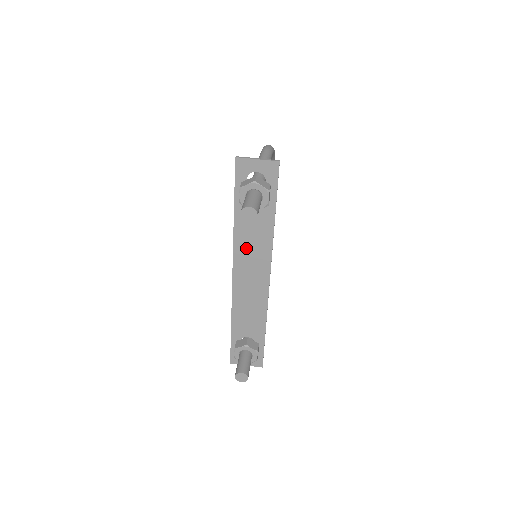
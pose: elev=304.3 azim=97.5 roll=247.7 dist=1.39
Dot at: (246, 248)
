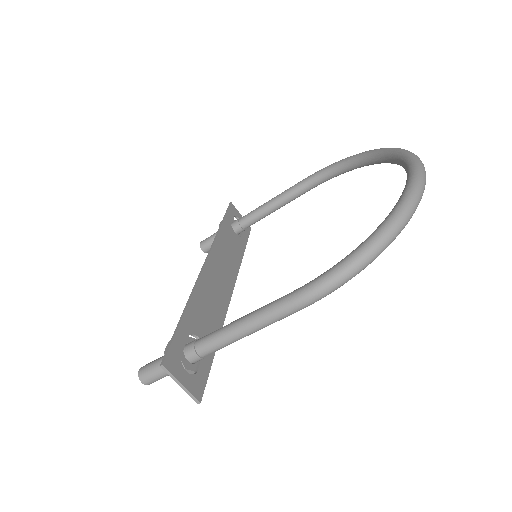
Dot at: (205, 296)
